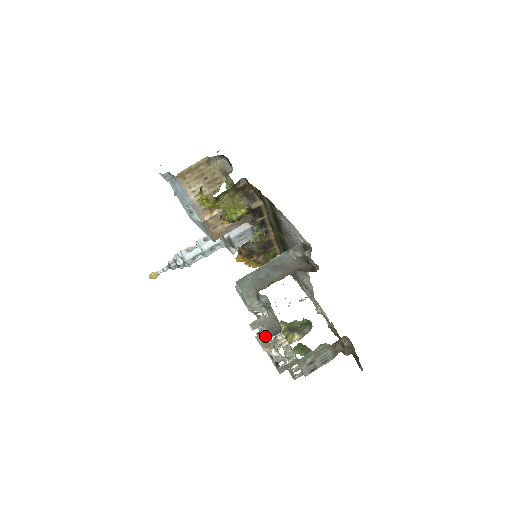
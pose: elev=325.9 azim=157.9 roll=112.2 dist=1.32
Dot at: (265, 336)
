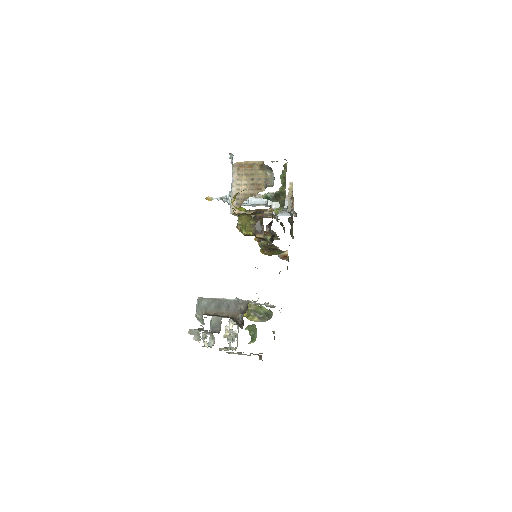
Dot at: (199, 337)
